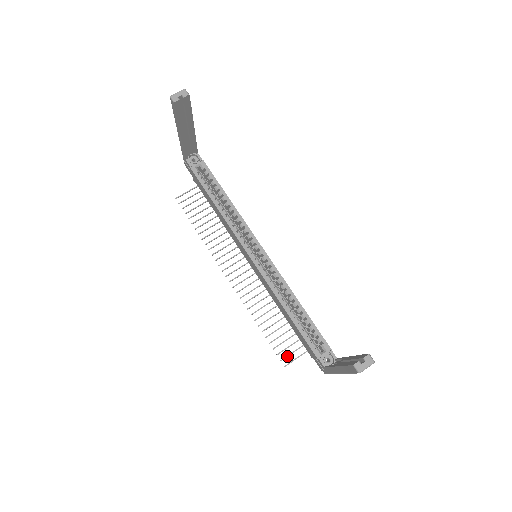
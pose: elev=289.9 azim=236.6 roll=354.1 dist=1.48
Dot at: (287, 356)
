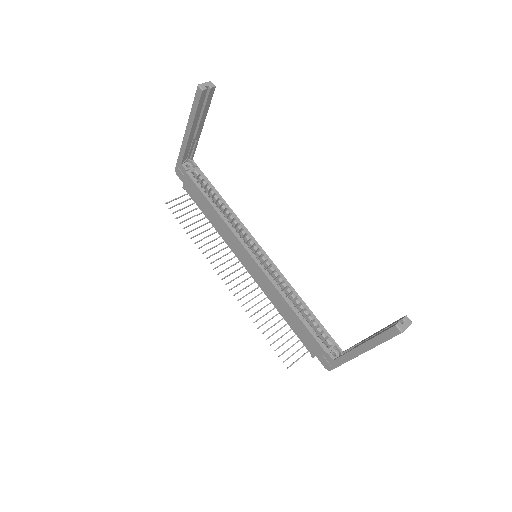
Dot at: (289, 357)
